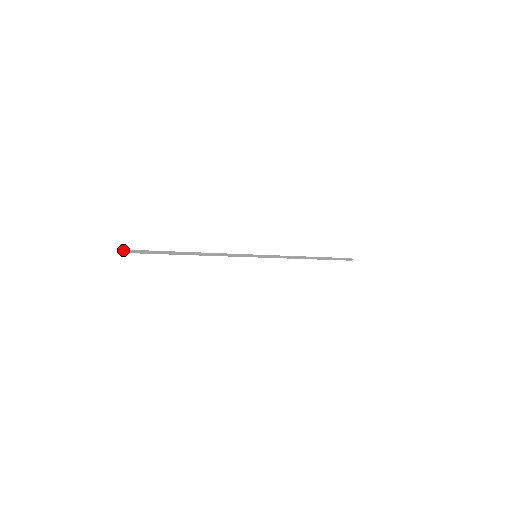
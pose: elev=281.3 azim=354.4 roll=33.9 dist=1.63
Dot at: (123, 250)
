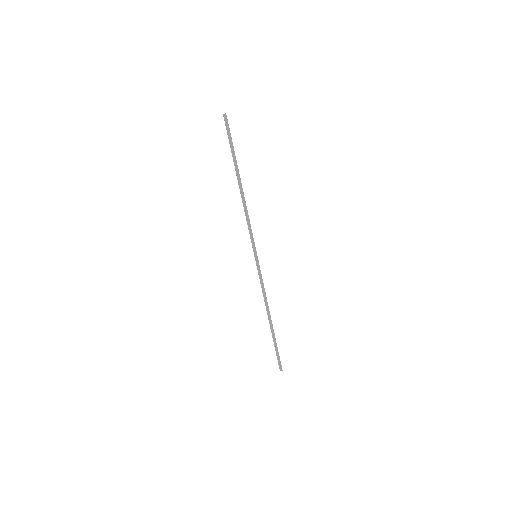
Dot at: occluded
